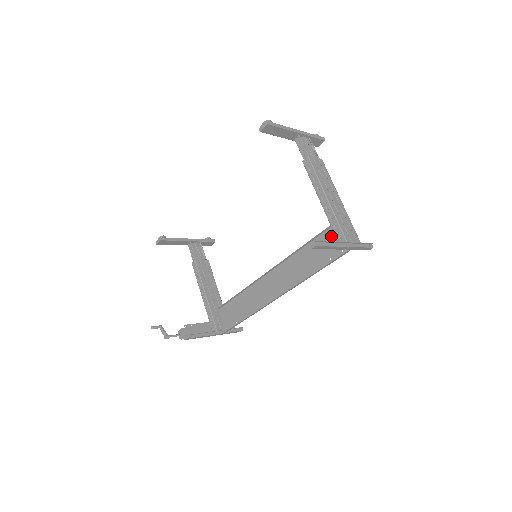
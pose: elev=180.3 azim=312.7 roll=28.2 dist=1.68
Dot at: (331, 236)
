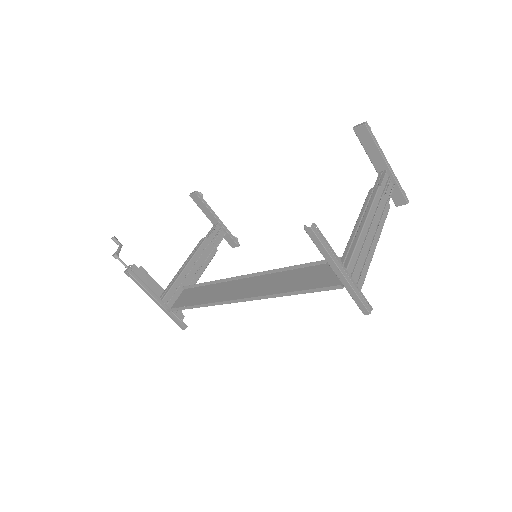
Dot at: occluded
